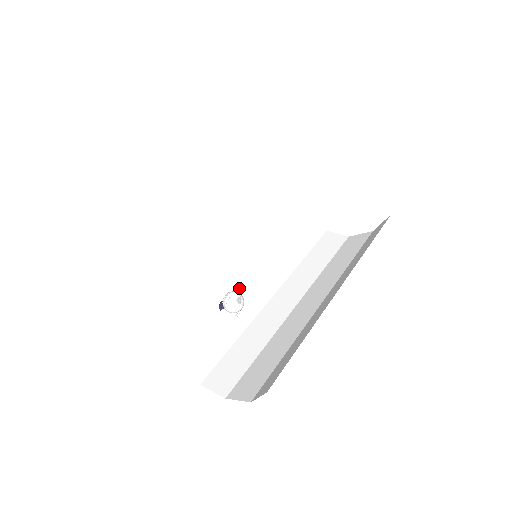
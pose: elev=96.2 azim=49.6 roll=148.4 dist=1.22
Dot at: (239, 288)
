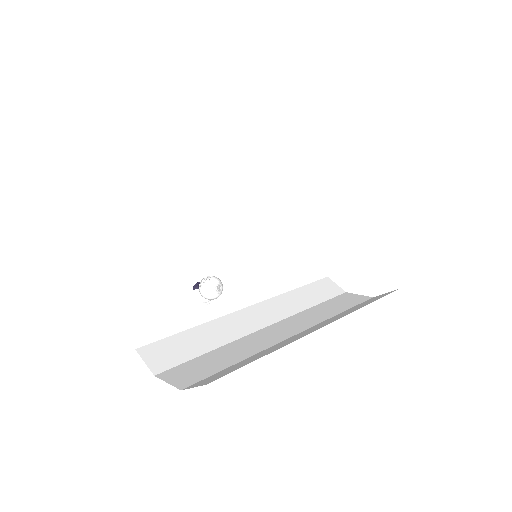
Dot at: (222, 280)
